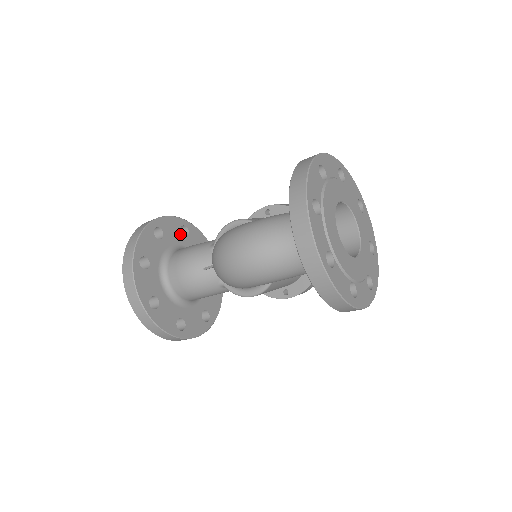
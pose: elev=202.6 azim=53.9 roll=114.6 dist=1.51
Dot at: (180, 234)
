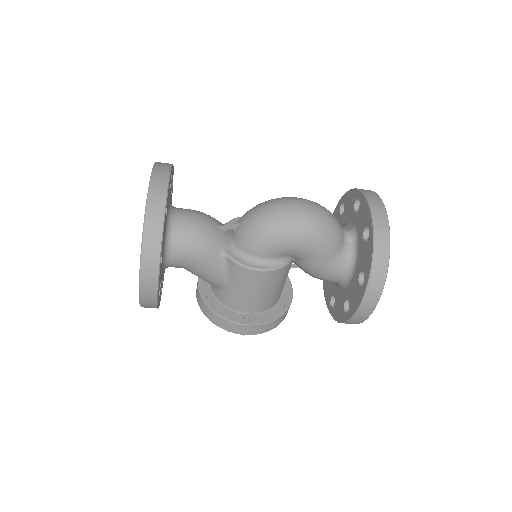
Dot at: occluded
